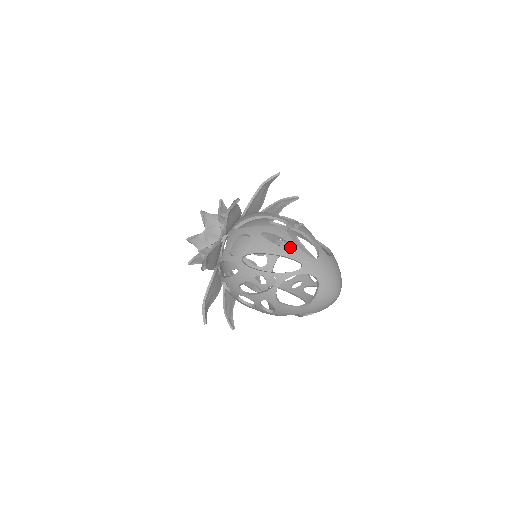
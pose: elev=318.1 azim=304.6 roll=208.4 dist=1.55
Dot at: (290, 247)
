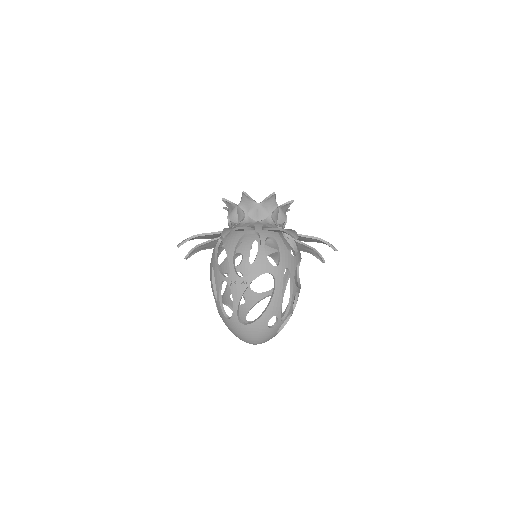
Dot at: (335, 250)
